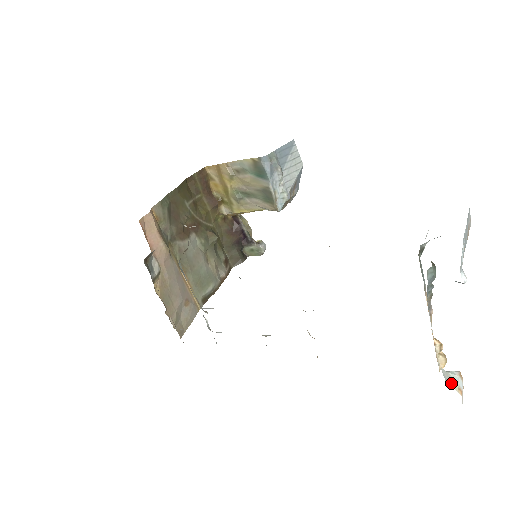
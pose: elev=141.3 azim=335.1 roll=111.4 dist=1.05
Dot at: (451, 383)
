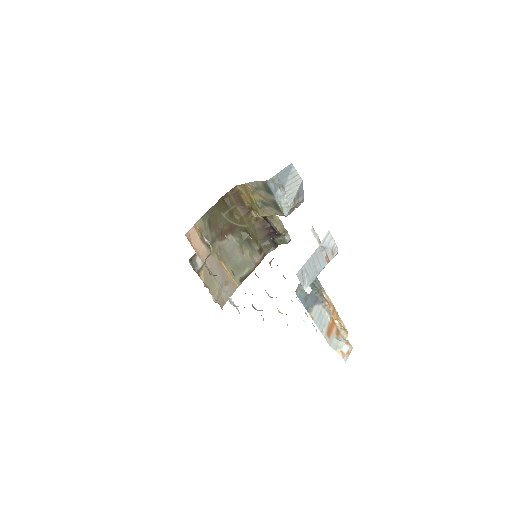
Dot at: (336, 348)
